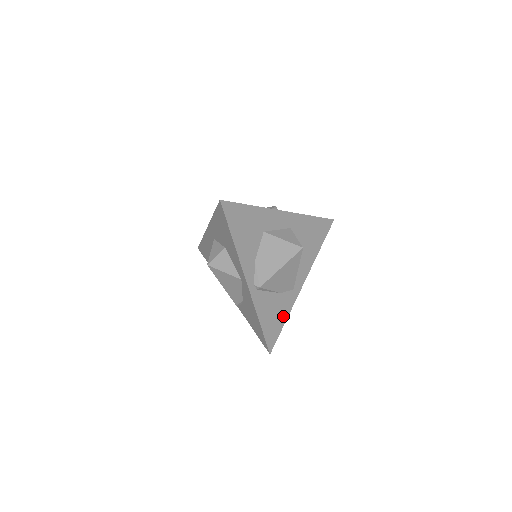
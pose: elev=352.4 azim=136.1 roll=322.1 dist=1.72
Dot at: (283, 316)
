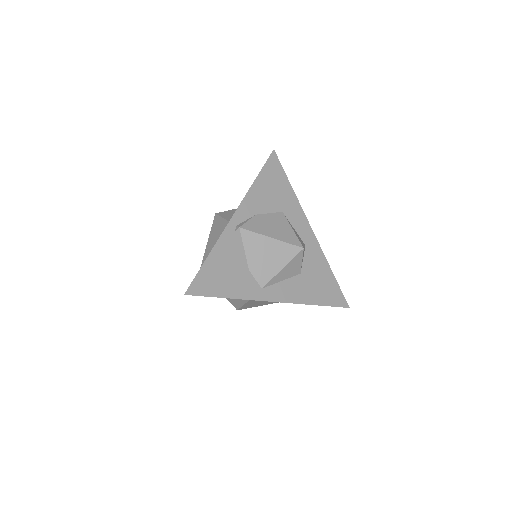
Dot at: (231, 290)
